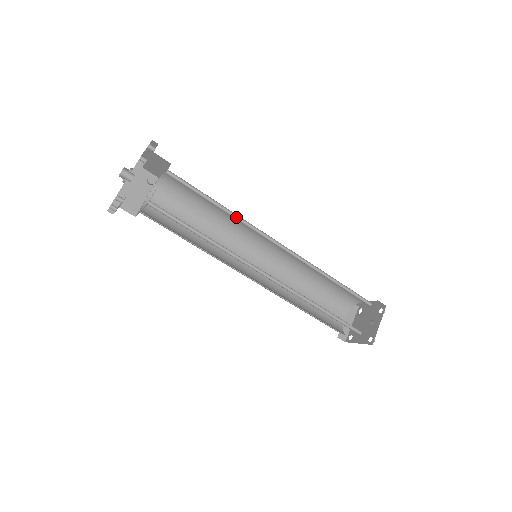
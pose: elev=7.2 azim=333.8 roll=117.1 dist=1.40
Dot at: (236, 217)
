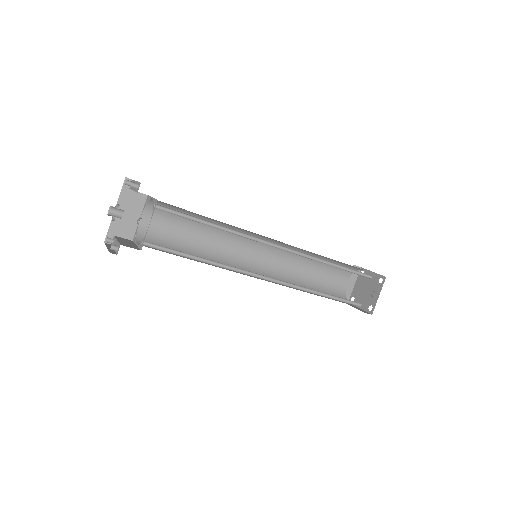
Dot at: (232, 231)
